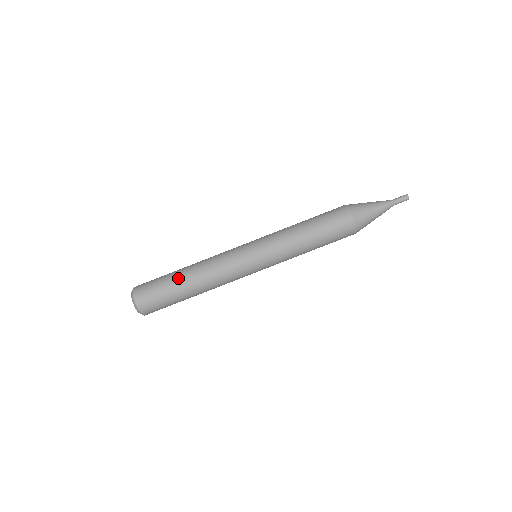
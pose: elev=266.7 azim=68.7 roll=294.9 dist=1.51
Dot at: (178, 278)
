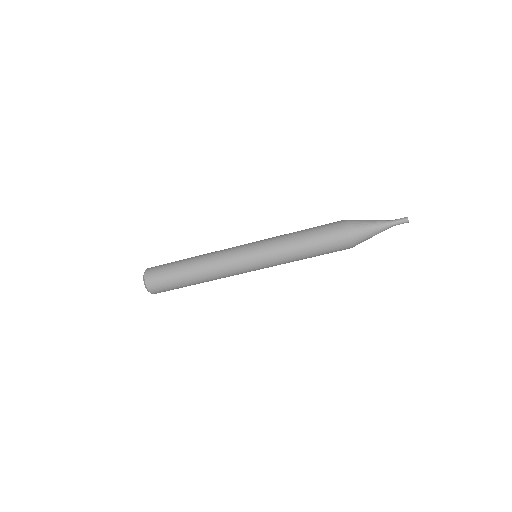
Dot at: (184, 269)
